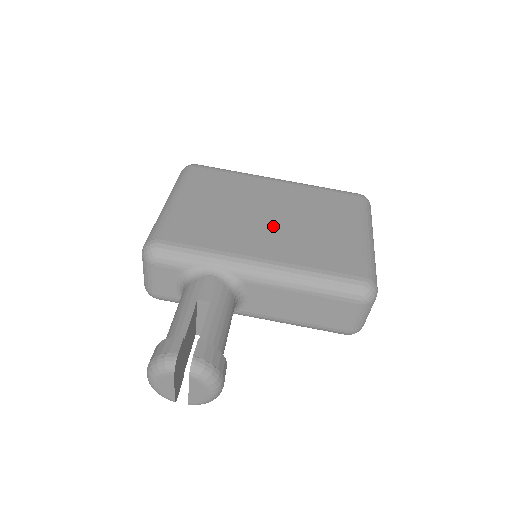
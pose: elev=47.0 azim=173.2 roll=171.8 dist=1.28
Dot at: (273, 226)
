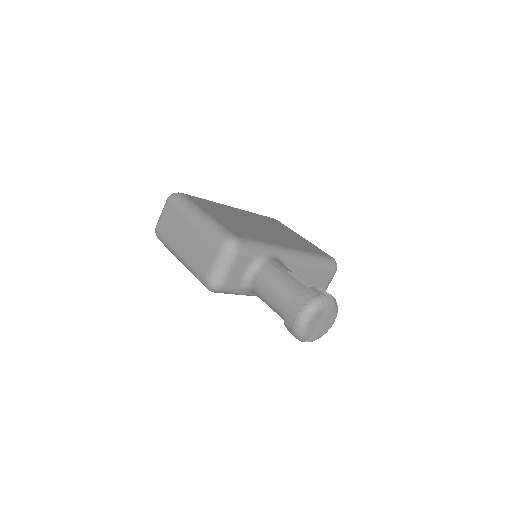
Dot at: (269, 232)
